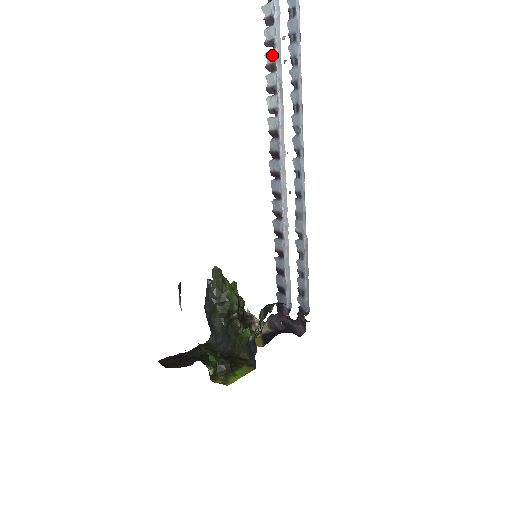
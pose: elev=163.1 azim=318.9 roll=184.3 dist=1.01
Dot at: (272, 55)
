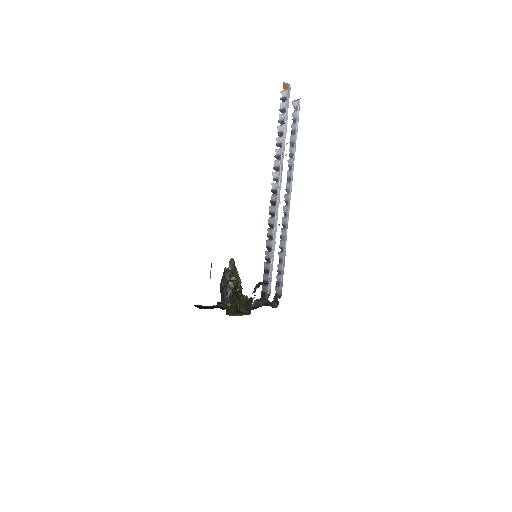
Dot at: (279, 151)
